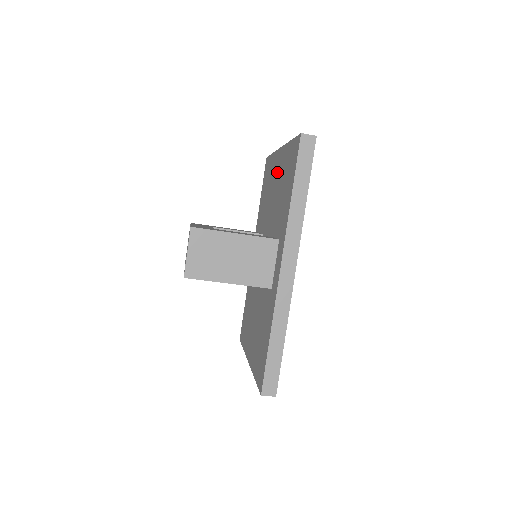
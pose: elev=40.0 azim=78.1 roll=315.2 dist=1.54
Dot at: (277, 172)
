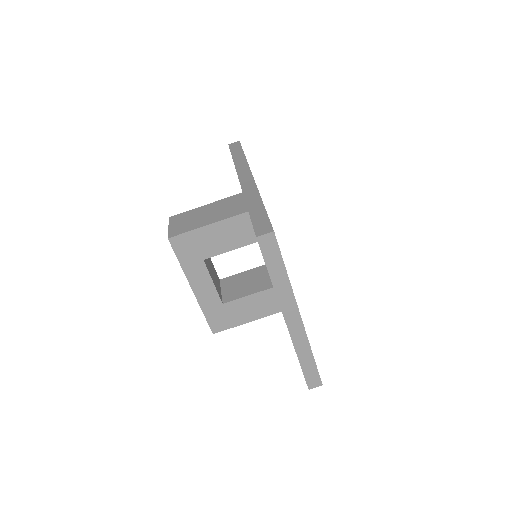
Dot at: occluded
